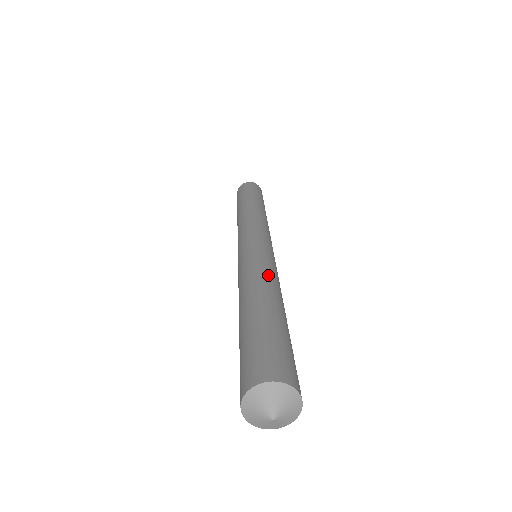
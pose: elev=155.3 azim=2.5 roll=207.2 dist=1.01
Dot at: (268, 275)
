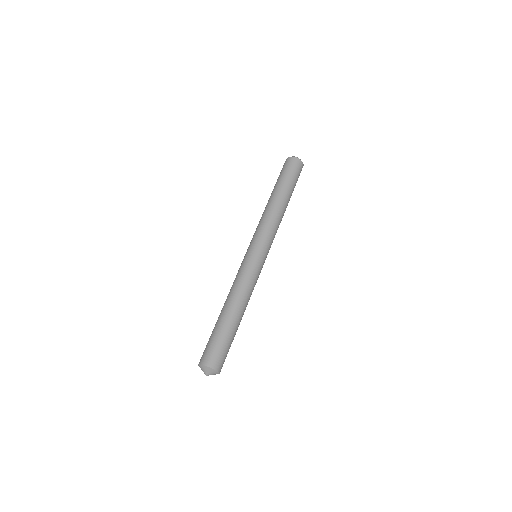
Dot at: (247, 294)
